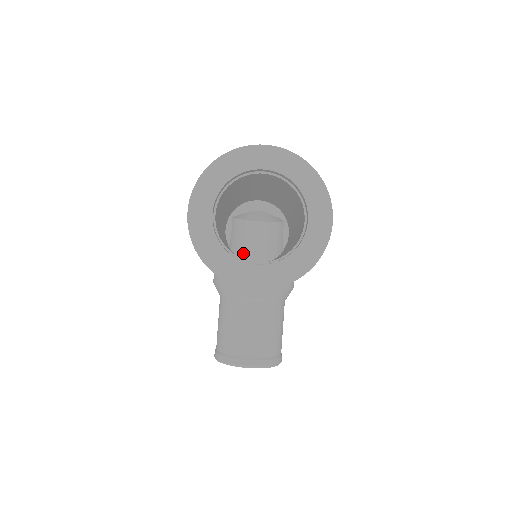
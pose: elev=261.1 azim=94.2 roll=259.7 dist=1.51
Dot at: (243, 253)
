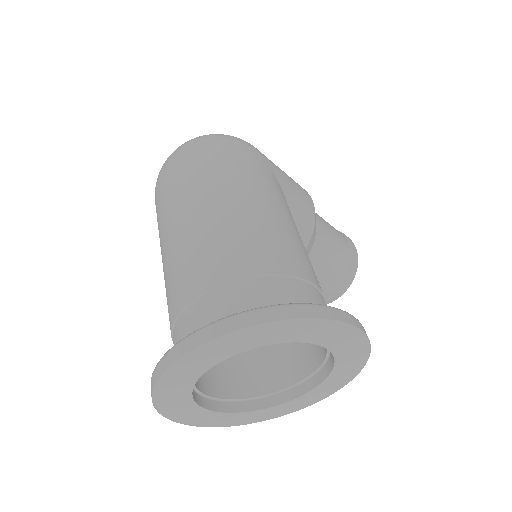
Dot at: occluded
